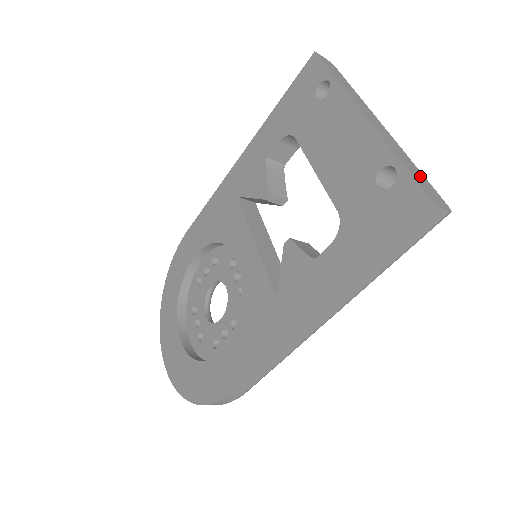
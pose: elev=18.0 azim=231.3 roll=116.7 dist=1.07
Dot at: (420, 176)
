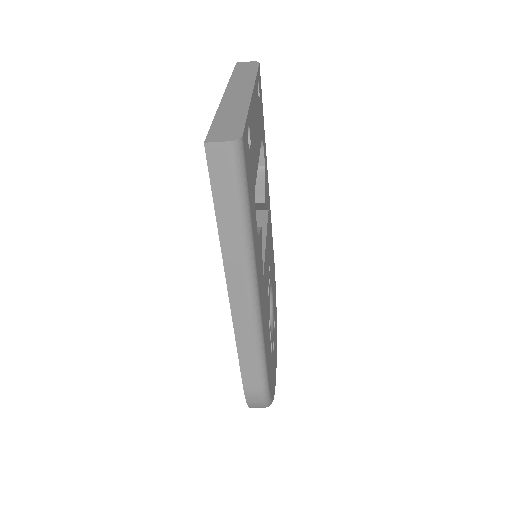
Dot at: (233, 121)
